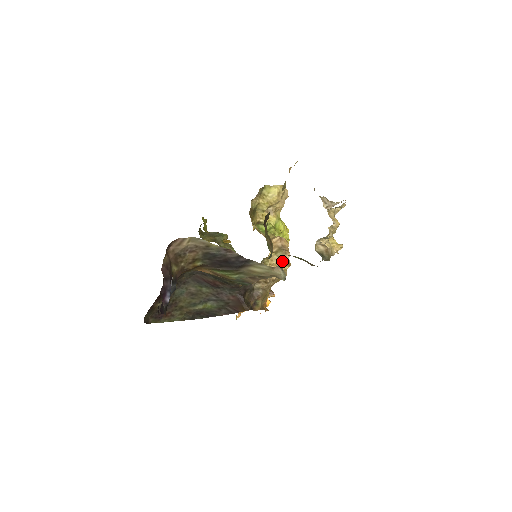
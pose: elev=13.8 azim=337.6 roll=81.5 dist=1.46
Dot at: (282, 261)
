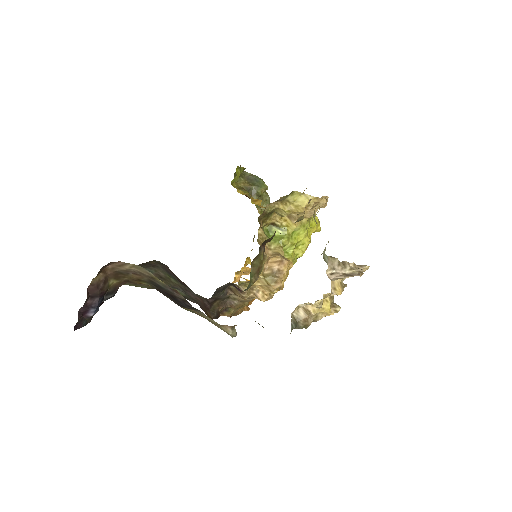
Dot at: (269, 287)
